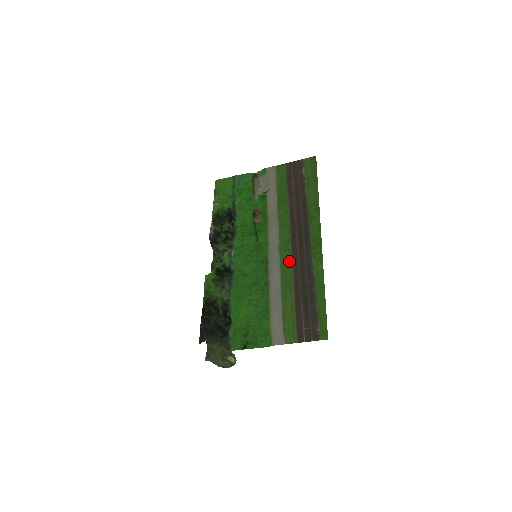
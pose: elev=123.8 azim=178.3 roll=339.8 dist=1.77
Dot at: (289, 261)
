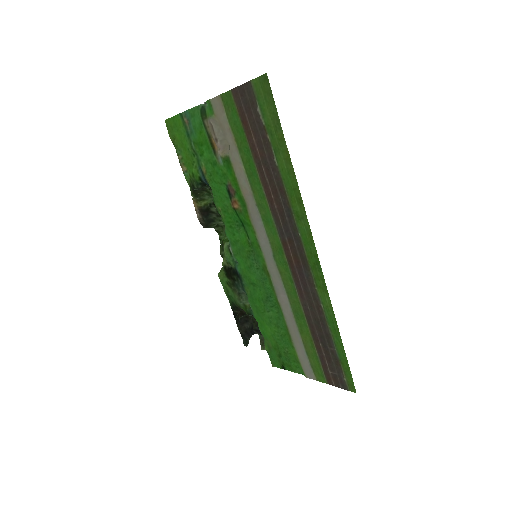
Dot at: (290, 281)
